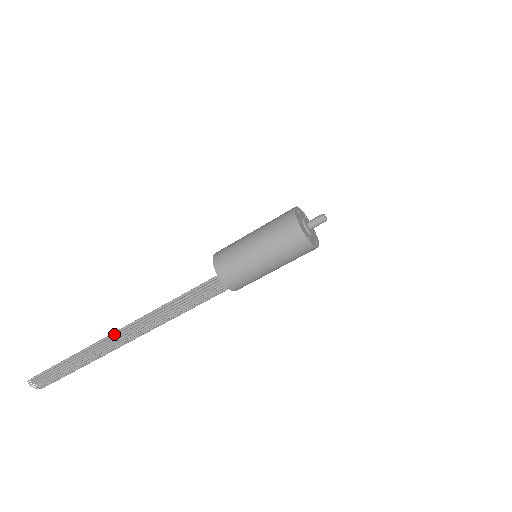
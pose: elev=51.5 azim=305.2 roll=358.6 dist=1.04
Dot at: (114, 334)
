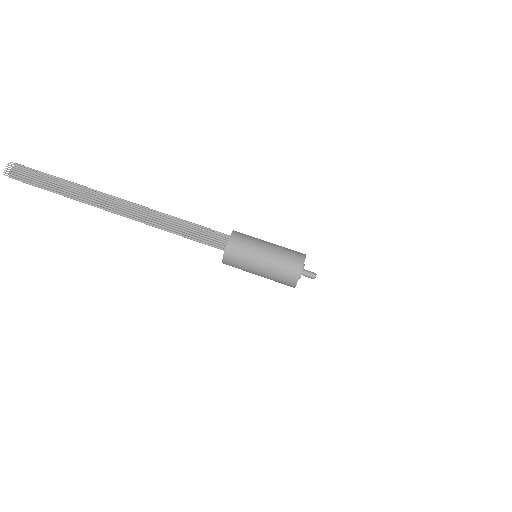
Dot at: (120, 199)
